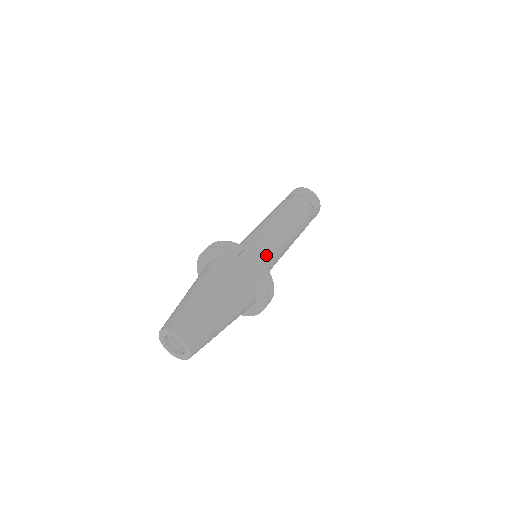
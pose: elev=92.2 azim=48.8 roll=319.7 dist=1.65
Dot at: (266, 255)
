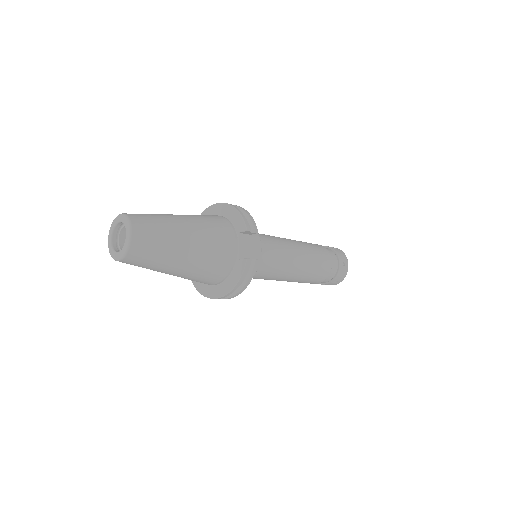
Dot at: (265, 261)
